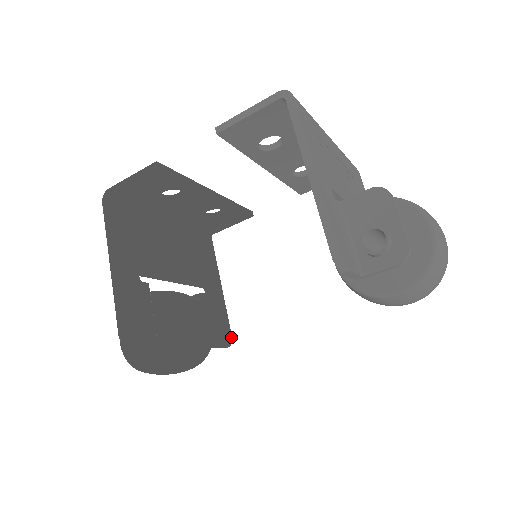
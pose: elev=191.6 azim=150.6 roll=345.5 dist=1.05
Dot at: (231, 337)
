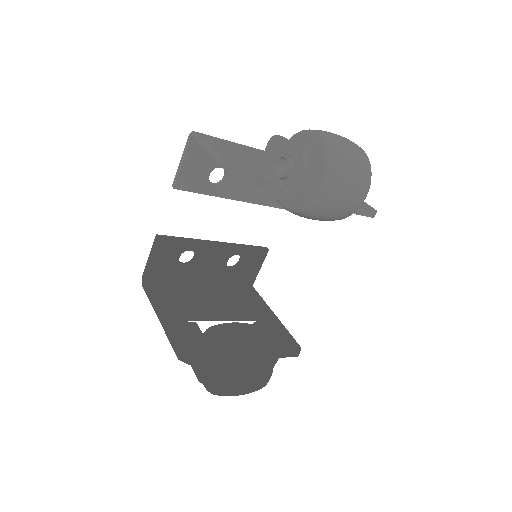
Dot at: (299, 346)
